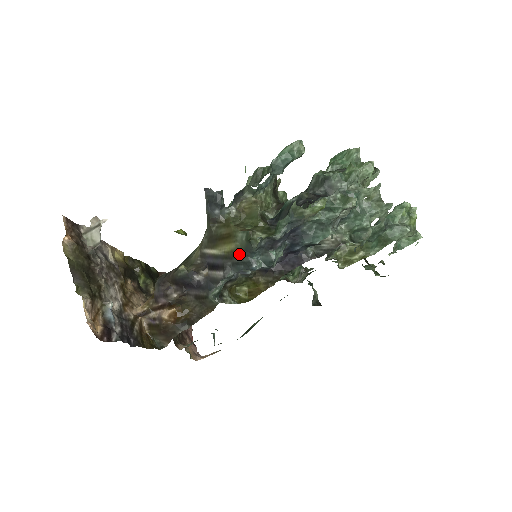
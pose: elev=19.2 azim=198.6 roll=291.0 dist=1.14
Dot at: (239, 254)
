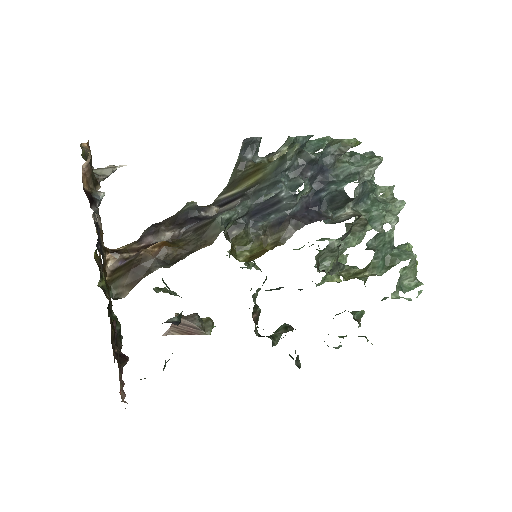
Dot at: (266, 178)
